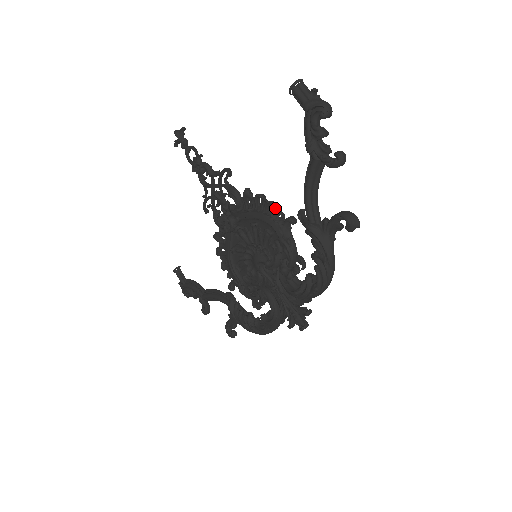
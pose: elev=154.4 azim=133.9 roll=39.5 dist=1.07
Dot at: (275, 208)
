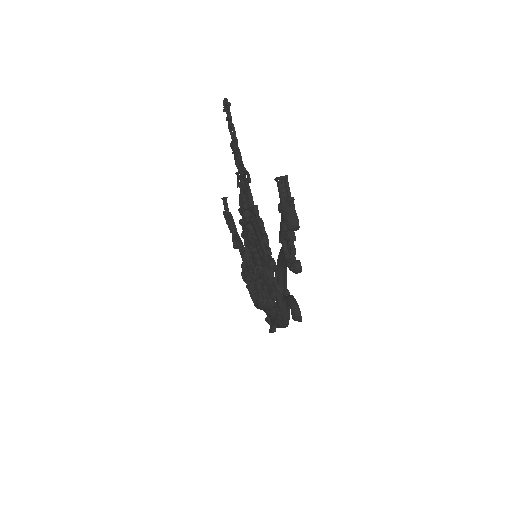
Dot at: (265, 243)
